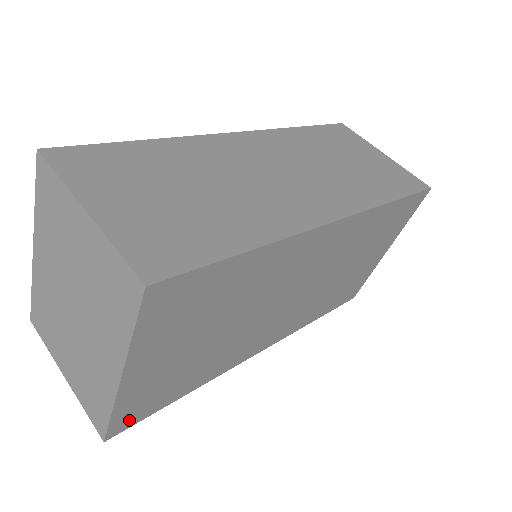
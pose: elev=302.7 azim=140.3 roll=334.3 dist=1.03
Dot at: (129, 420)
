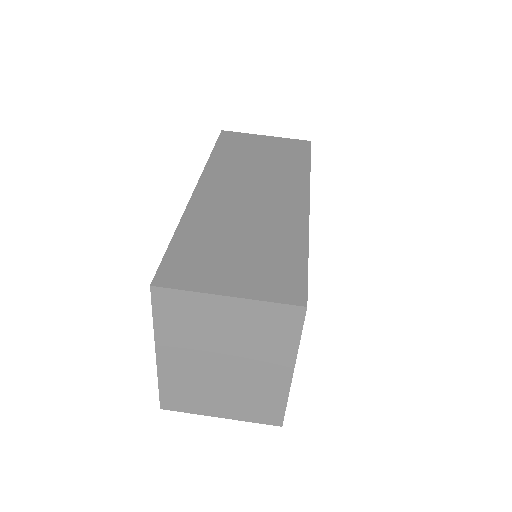
Dot at: occluded
